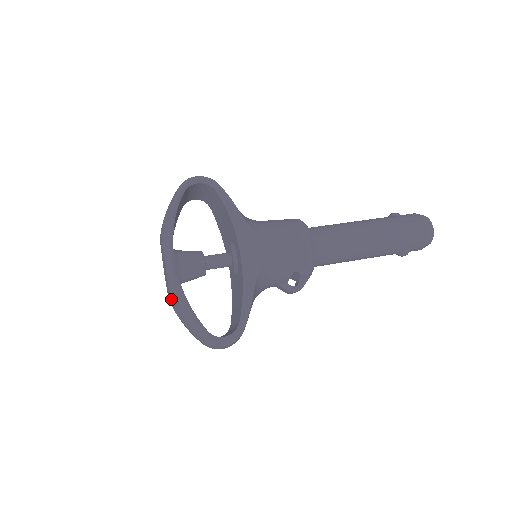
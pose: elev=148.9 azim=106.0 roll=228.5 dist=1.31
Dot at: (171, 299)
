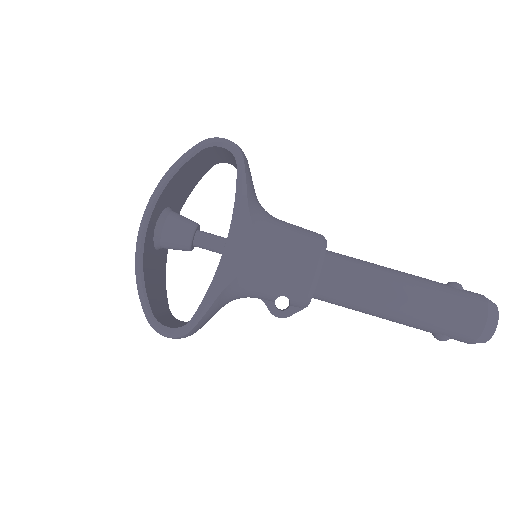
Dot at: occluded
